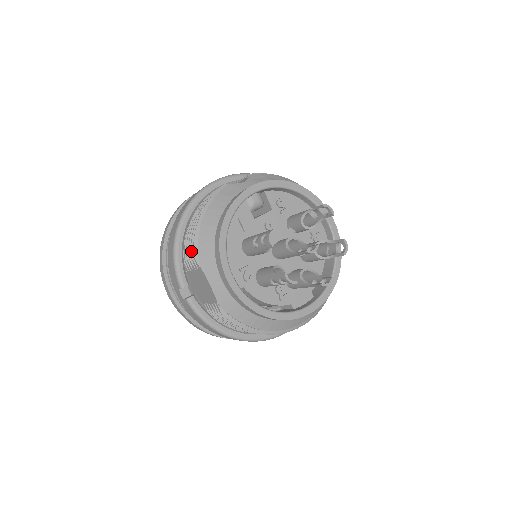
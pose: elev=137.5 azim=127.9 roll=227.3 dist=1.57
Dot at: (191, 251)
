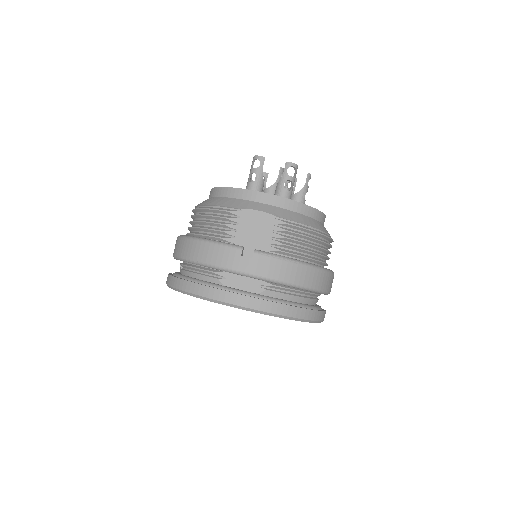
Dot at: (221, 217)
